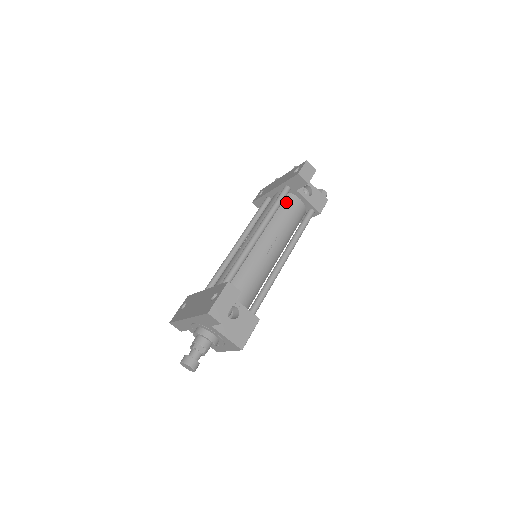
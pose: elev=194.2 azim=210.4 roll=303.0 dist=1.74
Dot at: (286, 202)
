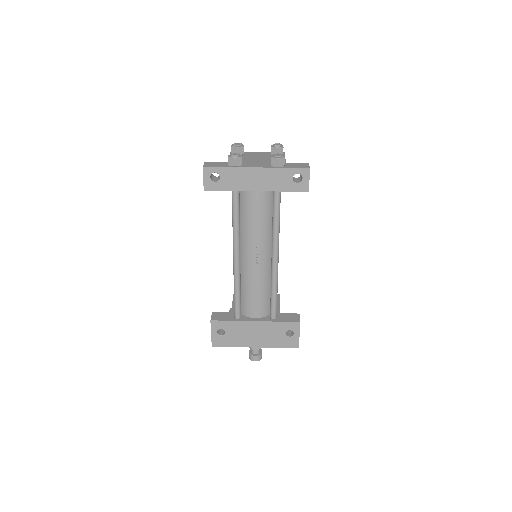
Dot at: occluded
